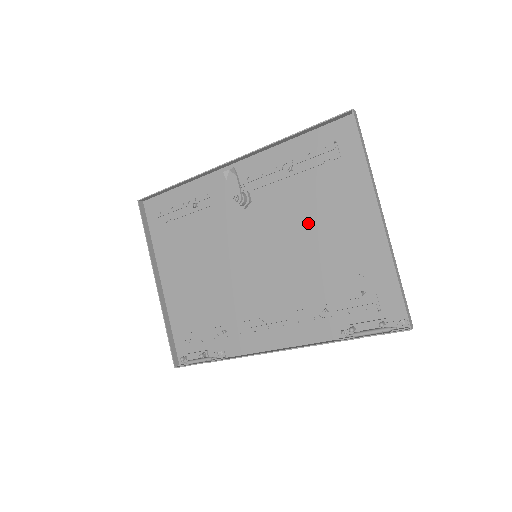
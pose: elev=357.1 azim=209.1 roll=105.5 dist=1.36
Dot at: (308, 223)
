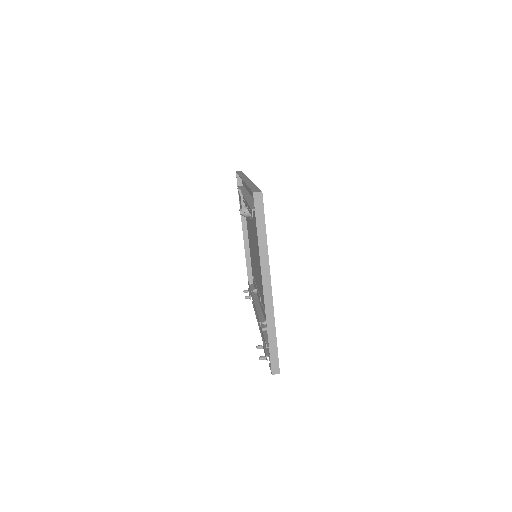
Dot at: occluded
